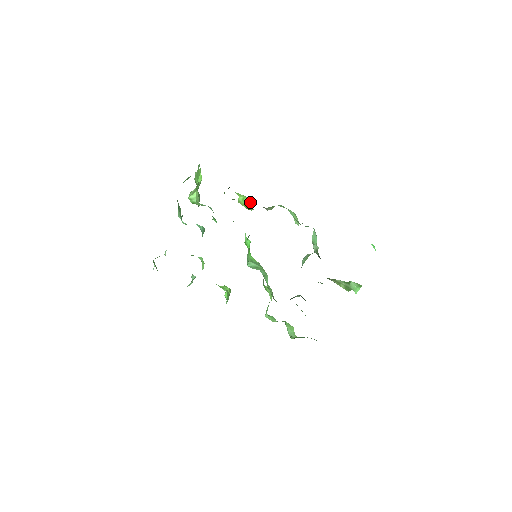
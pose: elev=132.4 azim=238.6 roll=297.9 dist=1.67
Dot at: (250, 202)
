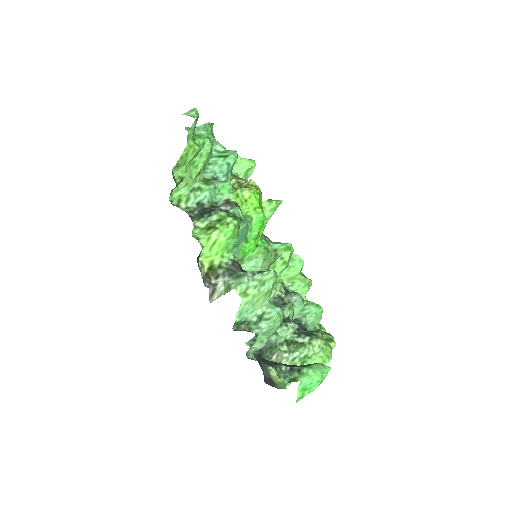
Dot at: (230, 237)
